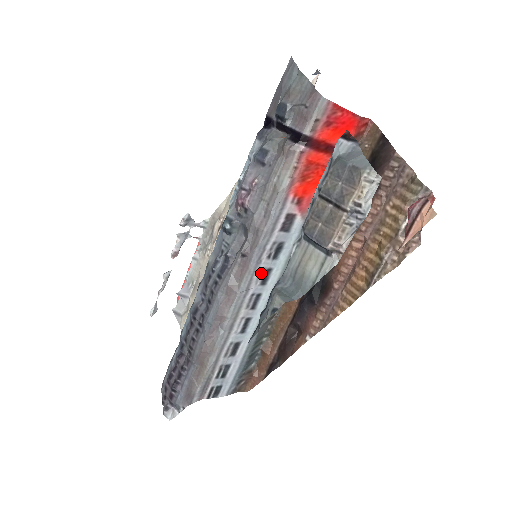
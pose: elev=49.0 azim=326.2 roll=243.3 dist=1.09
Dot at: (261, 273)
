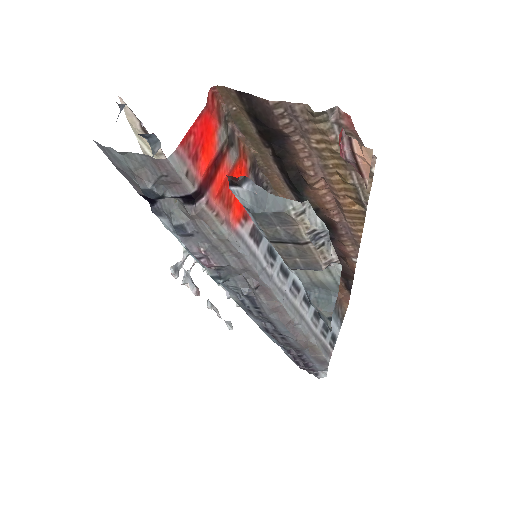
Dot at: (280, 277)
